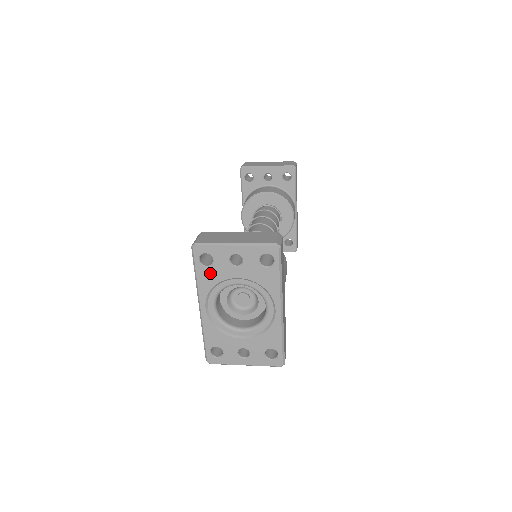
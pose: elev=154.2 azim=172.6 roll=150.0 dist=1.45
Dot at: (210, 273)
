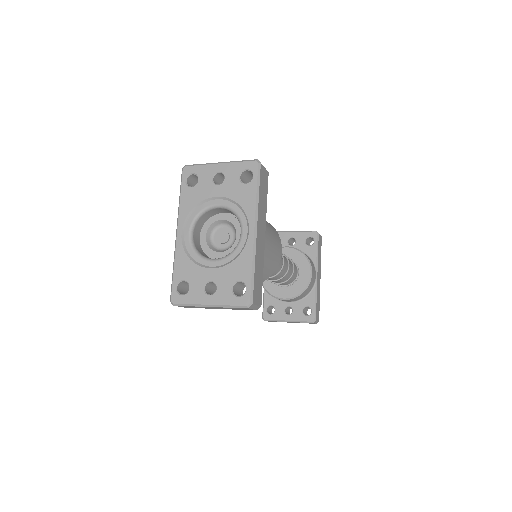
Dot at: (193, 193)
